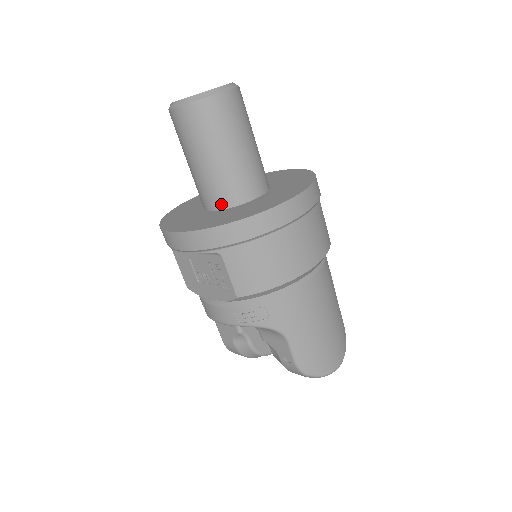
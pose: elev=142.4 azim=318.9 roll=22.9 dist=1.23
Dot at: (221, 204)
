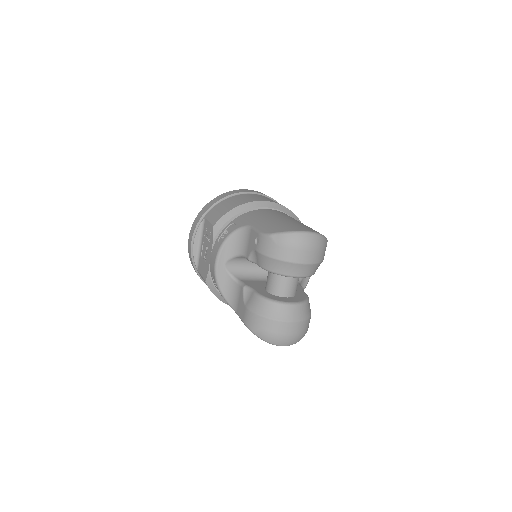
Dot at: occluded
